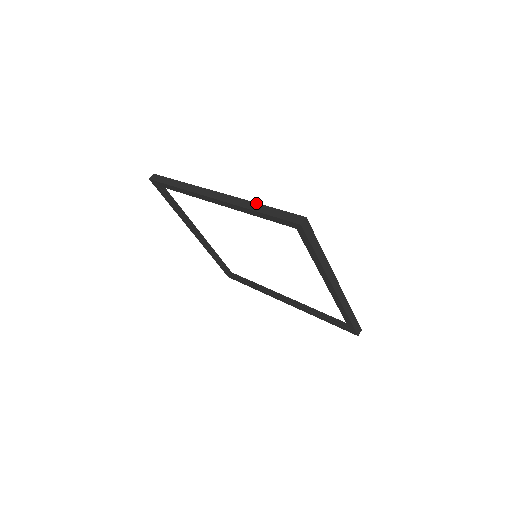
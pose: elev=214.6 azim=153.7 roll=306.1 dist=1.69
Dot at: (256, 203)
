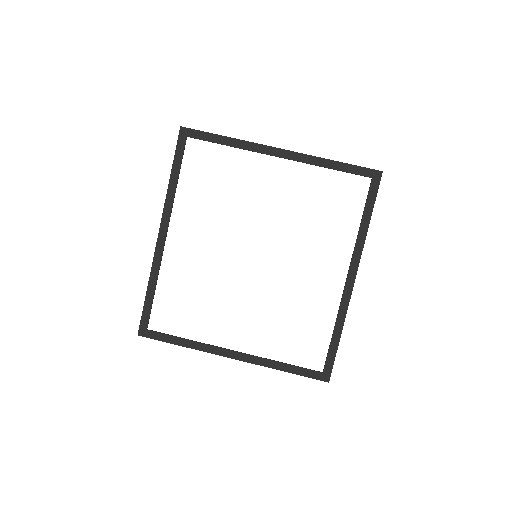
Dot at: occluded
